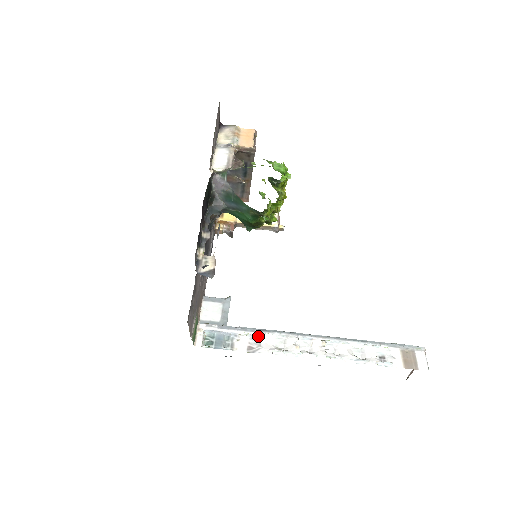
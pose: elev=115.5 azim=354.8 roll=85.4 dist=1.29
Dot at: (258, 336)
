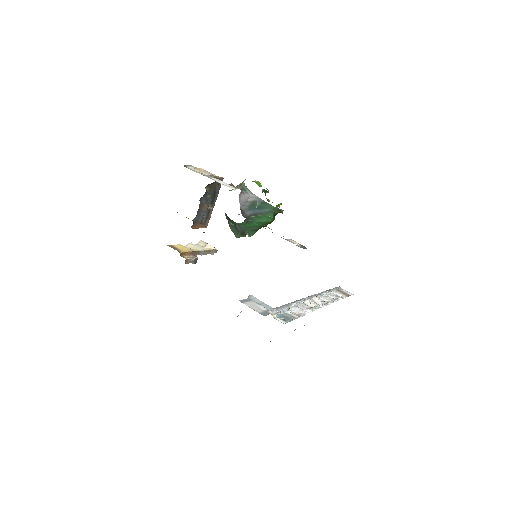
Dot at: (296, 306)
